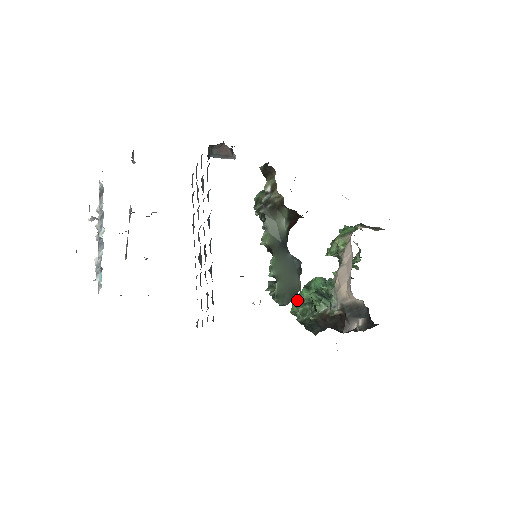
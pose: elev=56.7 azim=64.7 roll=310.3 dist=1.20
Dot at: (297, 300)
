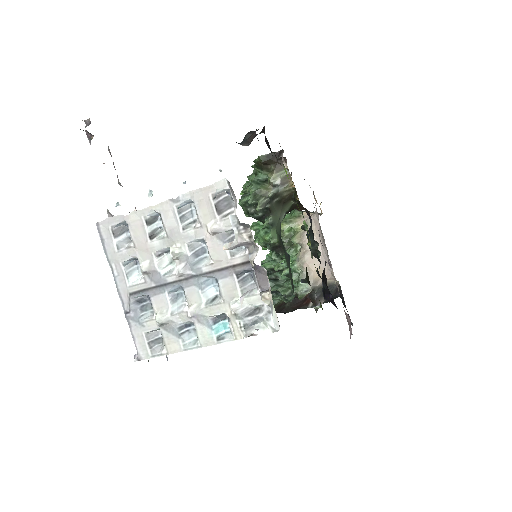
Dot at: occluded
